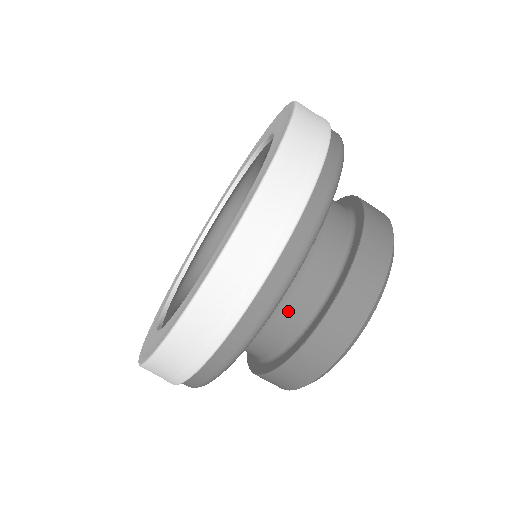
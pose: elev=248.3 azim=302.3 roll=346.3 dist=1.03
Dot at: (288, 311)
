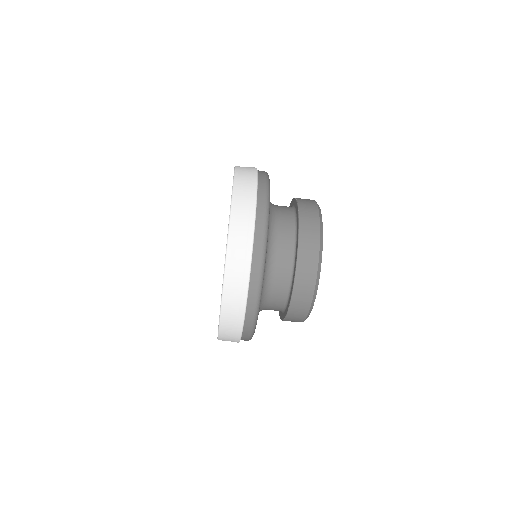
Dot at: (272, 306)
